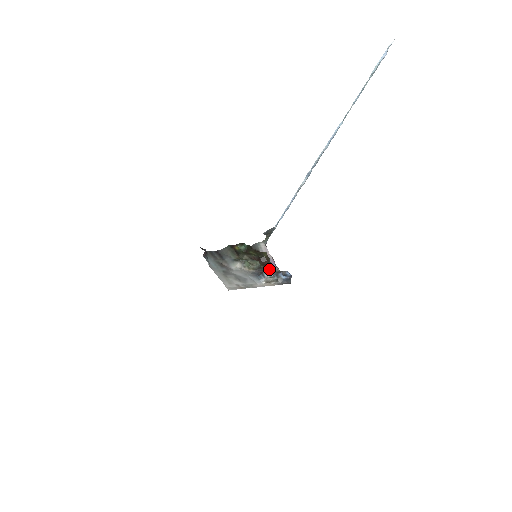
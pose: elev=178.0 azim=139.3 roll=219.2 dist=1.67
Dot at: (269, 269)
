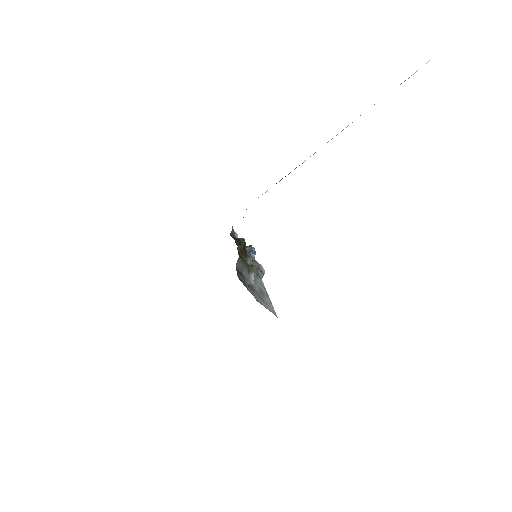
Dot at: occluded
